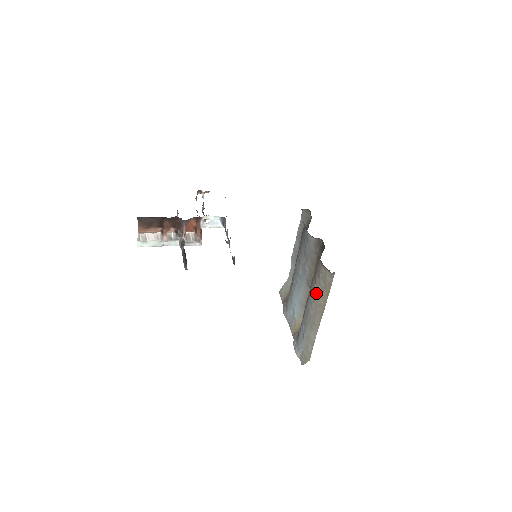
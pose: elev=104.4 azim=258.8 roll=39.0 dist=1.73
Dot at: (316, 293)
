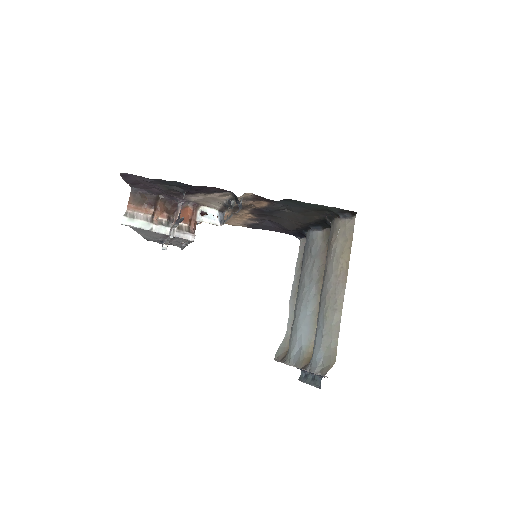
Dot at: (335, 258)
